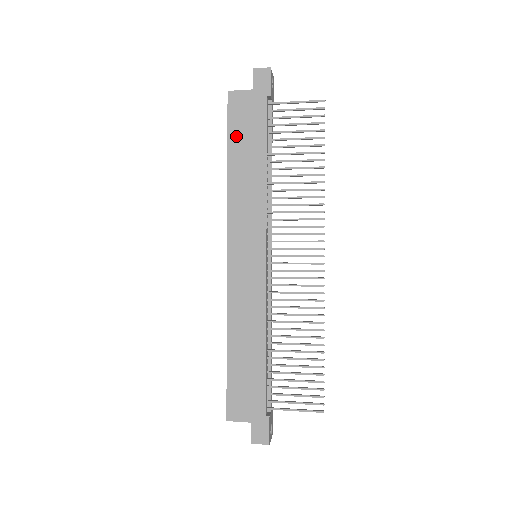
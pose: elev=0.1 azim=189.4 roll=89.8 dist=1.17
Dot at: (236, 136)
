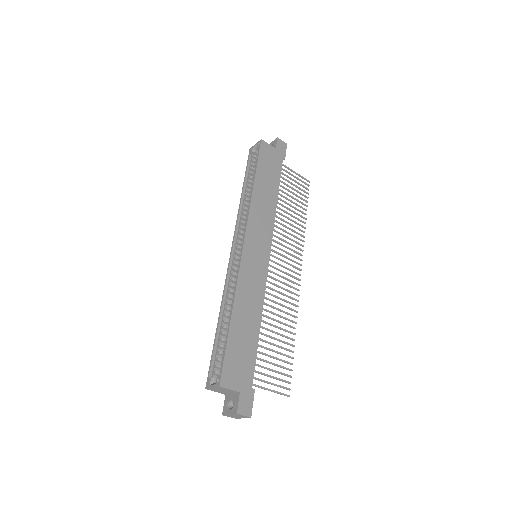
Dot at: (262, 168)
